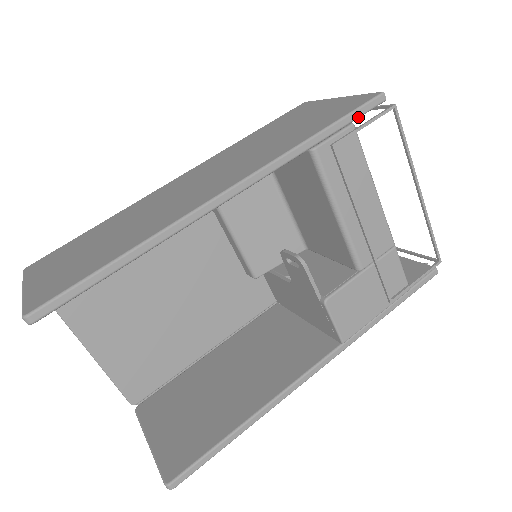
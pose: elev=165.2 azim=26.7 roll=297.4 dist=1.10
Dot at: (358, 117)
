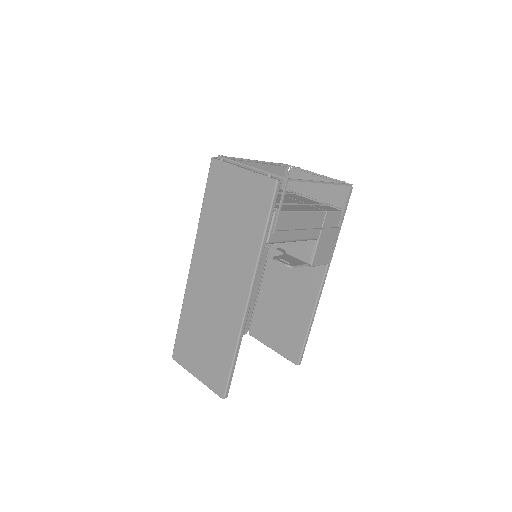
Dot at: occluded
